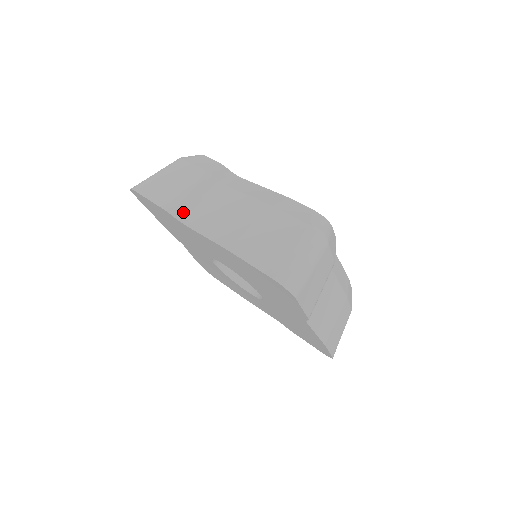
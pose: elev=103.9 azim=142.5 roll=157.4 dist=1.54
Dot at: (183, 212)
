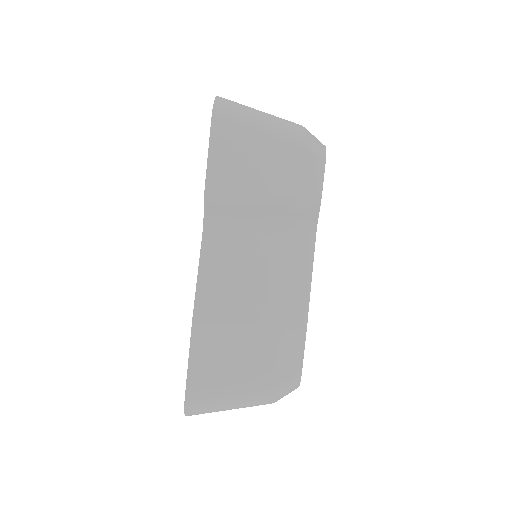
Dot at: (218, 215)
